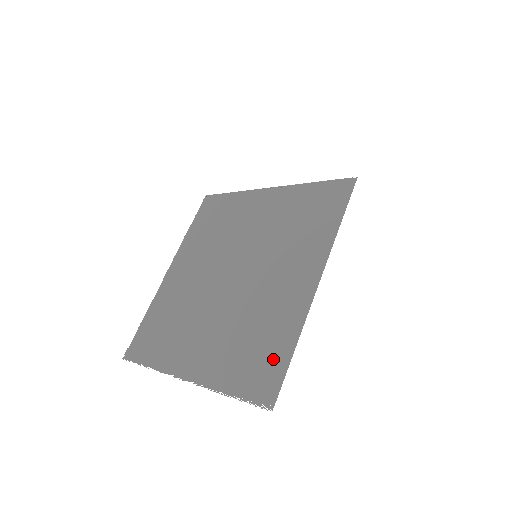
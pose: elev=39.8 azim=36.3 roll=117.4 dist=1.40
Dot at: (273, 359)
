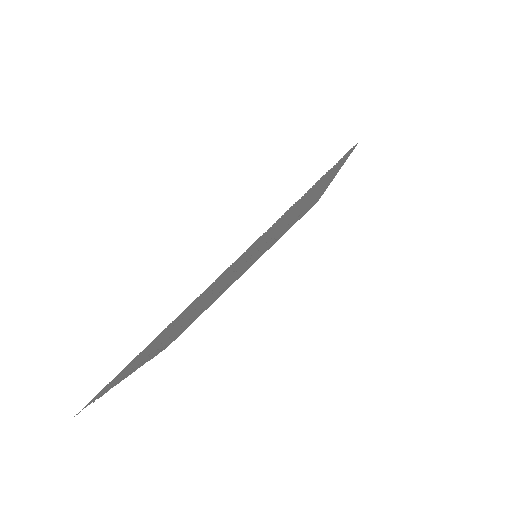
Dot at: (328, 176)
